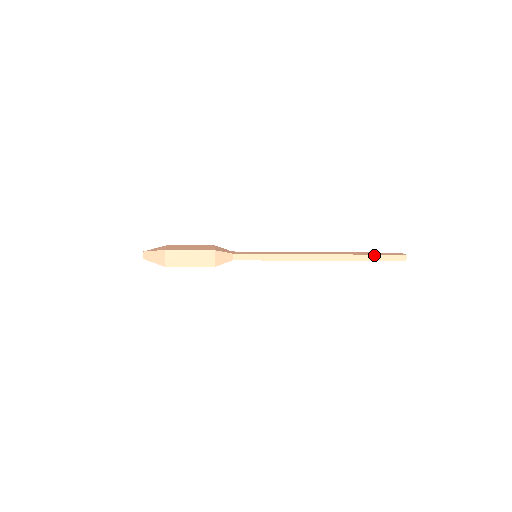
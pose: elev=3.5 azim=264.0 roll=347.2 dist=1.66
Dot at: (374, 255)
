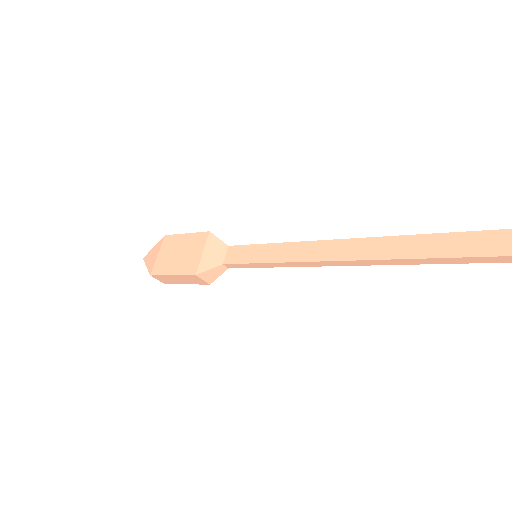
Dot at: (446, 258)
